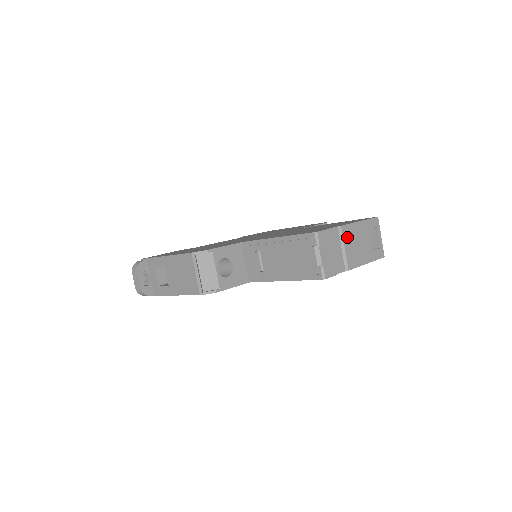
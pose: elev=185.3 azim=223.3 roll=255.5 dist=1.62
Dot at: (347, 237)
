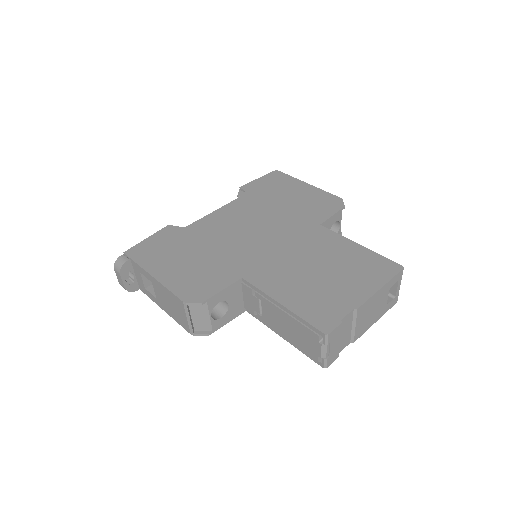
Dot at: (361, 314)
